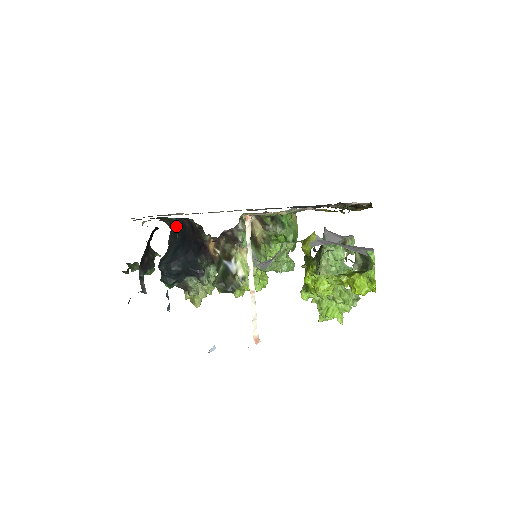
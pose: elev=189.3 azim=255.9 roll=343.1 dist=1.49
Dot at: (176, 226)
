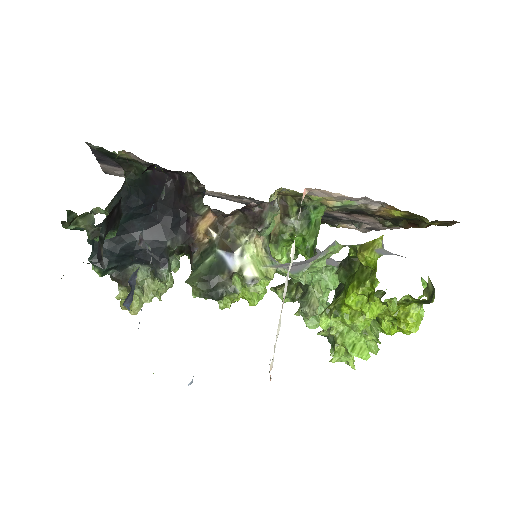
Dot at: (142, 183)
